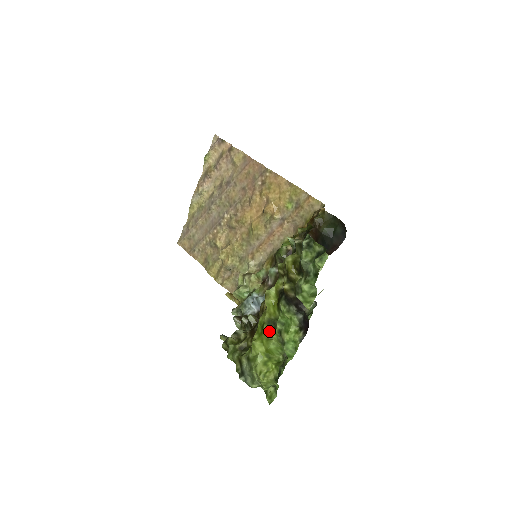
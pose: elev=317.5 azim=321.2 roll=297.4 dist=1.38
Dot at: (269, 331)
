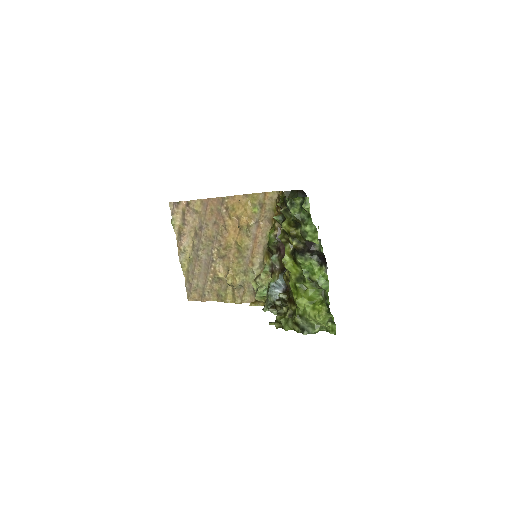
Dot at: (302, 285)
